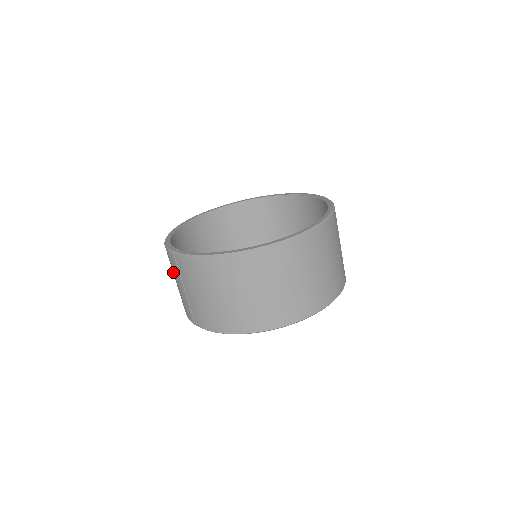
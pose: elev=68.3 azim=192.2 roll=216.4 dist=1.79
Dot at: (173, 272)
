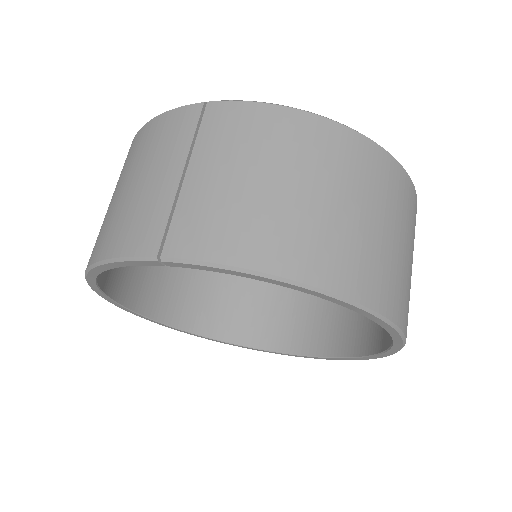
Dot at: (151, 156)
